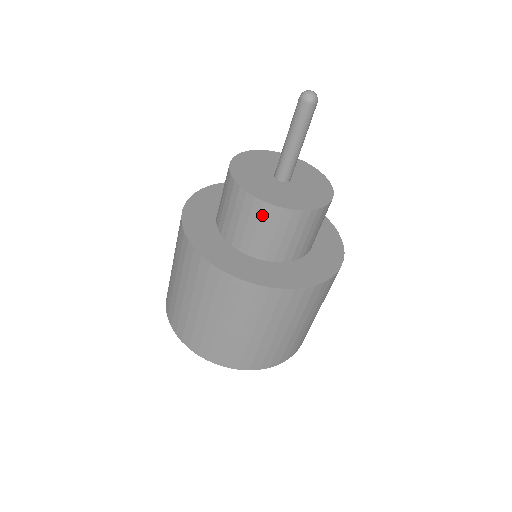
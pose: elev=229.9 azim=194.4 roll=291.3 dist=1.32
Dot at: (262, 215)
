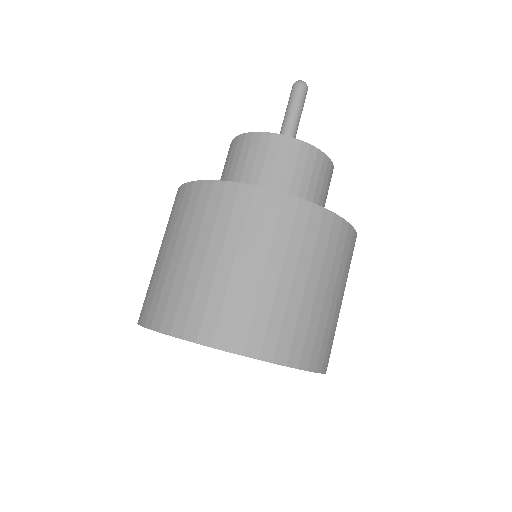
Dot at: (261, 146)
